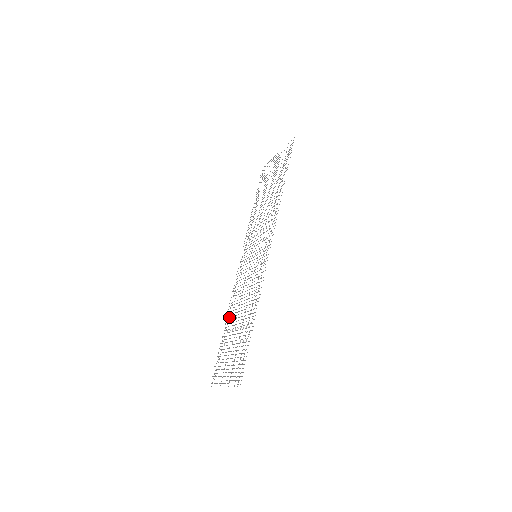
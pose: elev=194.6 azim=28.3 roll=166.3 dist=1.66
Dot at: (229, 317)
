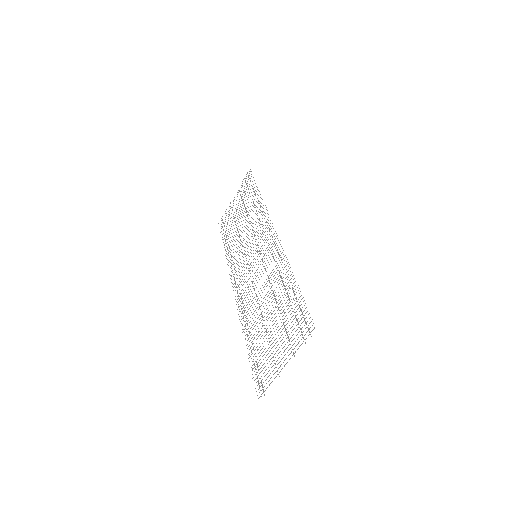
Dot at: occluded
